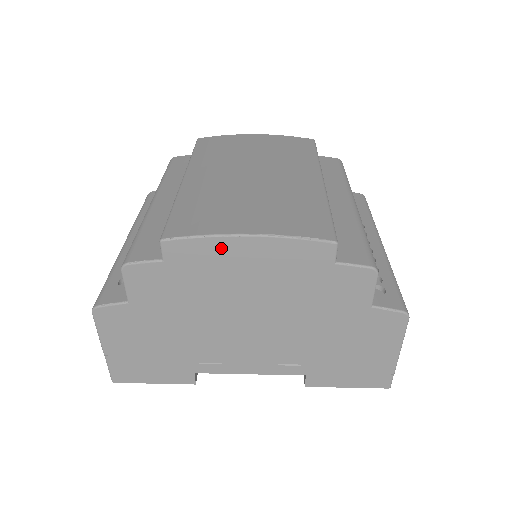
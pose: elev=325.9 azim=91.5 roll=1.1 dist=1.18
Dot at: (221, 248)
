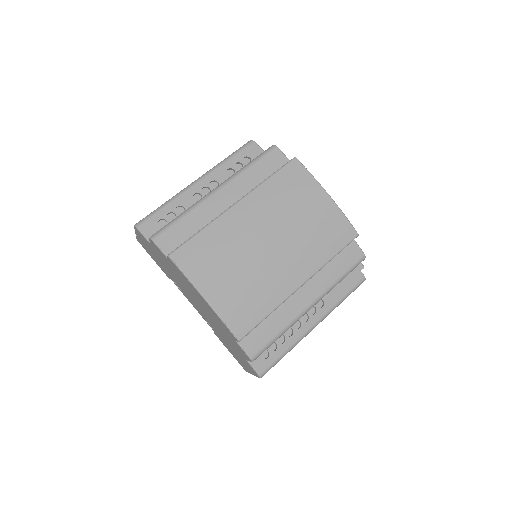
Dot at: (192, 286)
